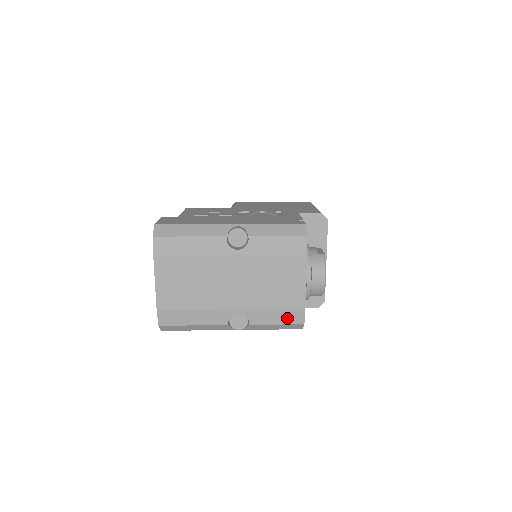
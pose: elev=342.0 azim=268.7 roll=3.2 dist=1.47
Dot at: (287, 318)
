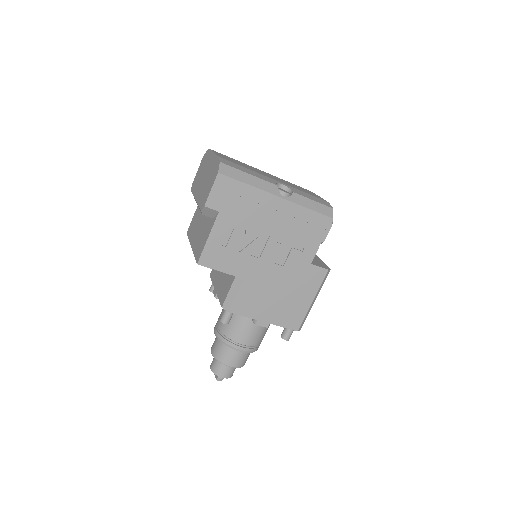
Dot at: (319, 201)
